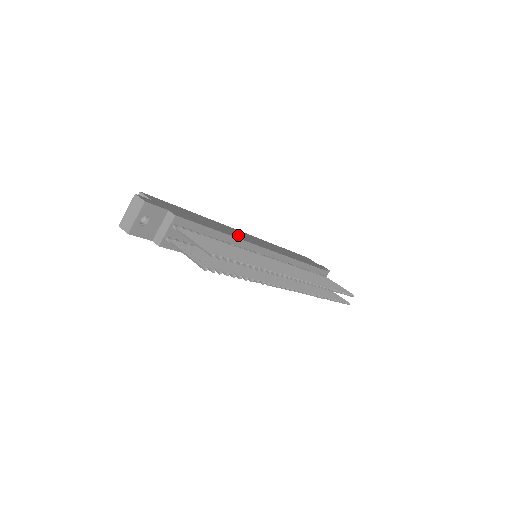
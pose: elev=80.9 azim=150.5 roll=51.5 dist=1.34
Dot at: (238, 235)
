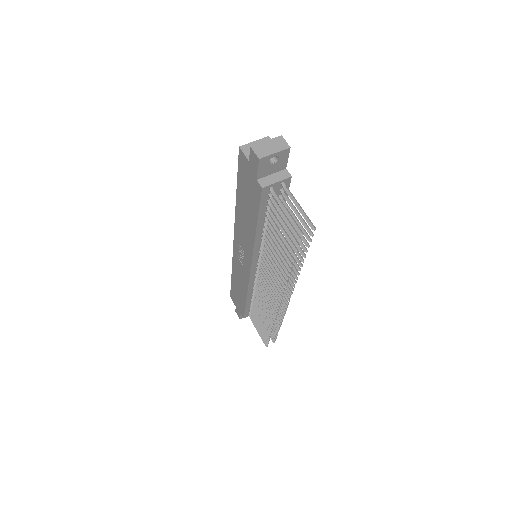
Dot at: occluded
